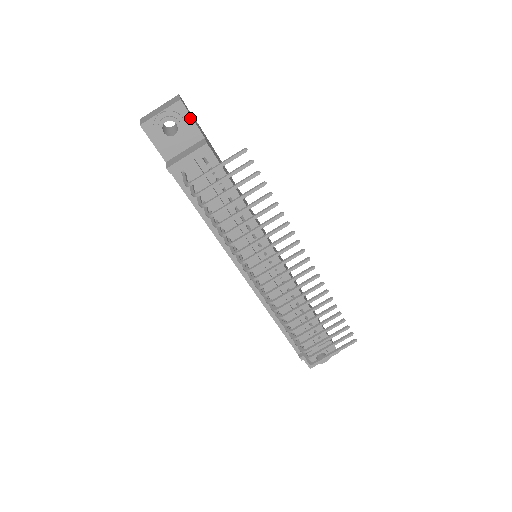
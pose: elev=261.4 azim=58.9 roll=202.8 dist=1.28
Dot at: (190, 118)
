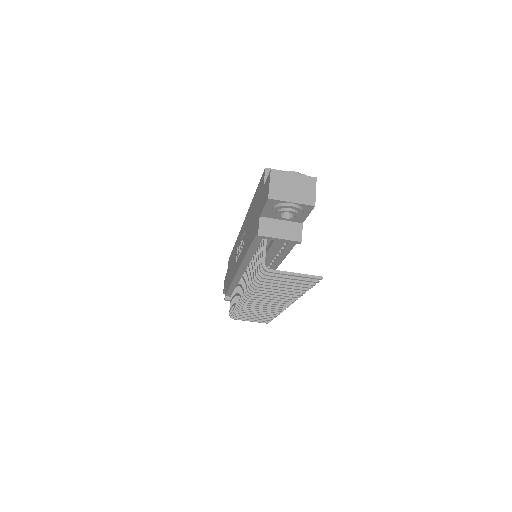
Dot at: (308, 214)
